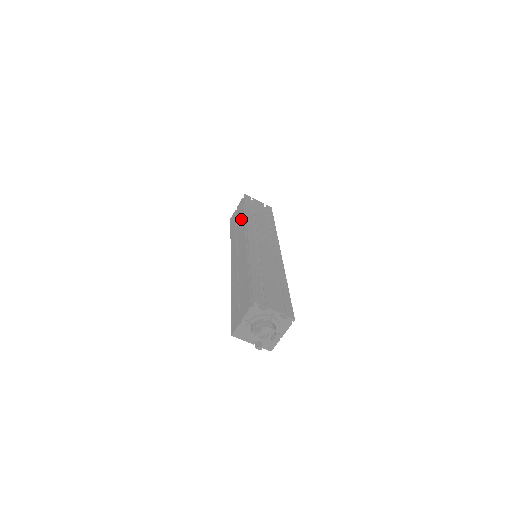
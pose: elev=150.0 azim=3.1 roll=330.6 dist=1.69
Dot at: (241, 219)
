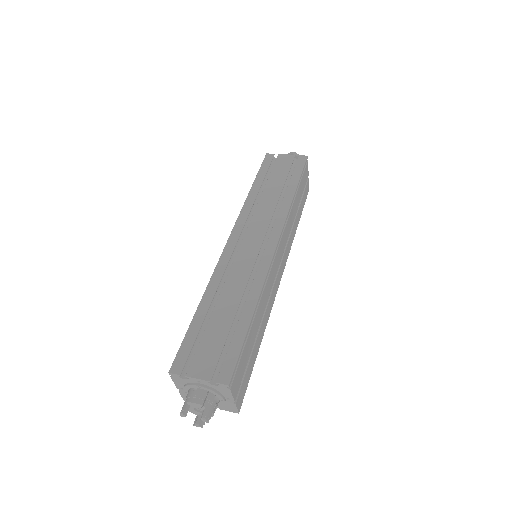
Dot at: occluded
